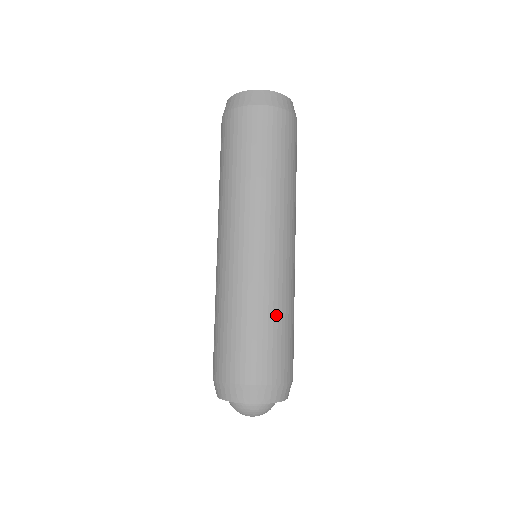
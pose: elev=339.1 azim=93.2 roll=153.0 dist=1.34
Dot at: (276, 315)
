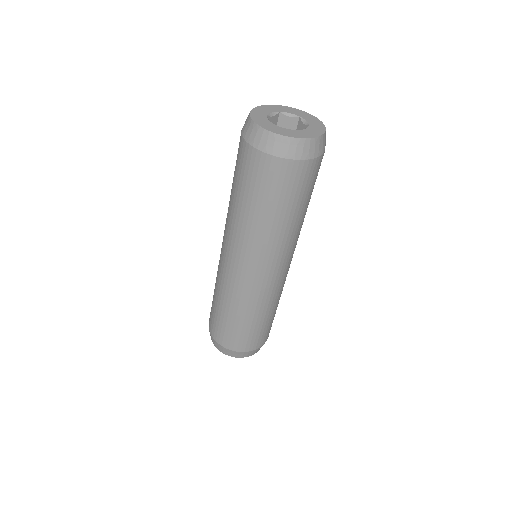
Dot at: (243, 316)
